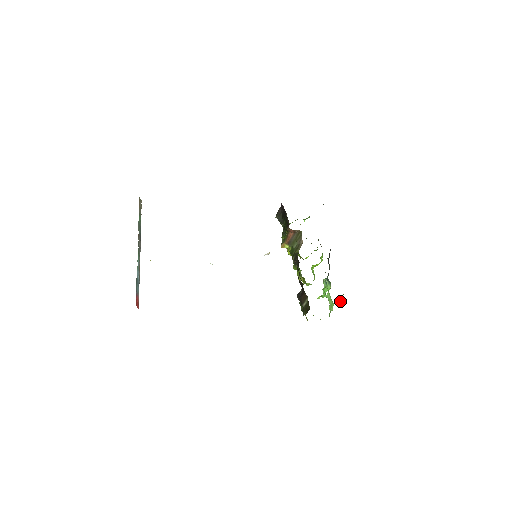
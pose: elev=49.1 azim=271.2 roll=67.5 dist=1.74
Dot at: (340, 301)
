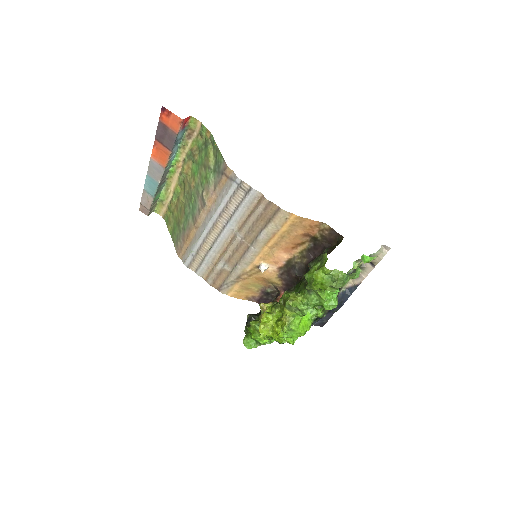
Dot at: occluded
